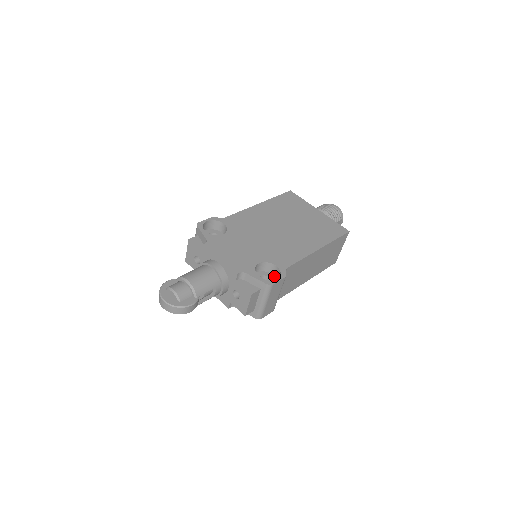
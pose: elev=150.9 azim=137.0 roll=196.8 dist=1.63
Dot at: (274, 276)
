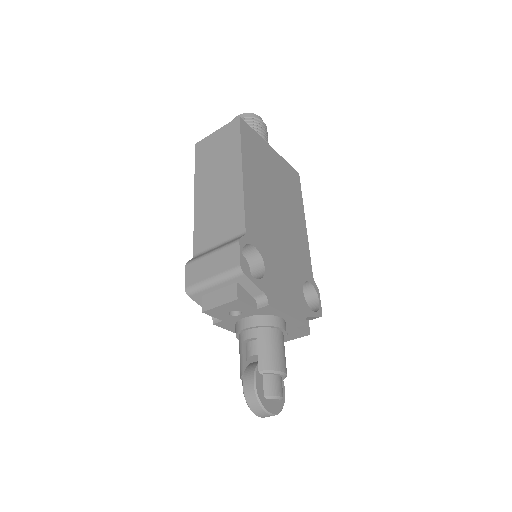
Dot at: occluded
